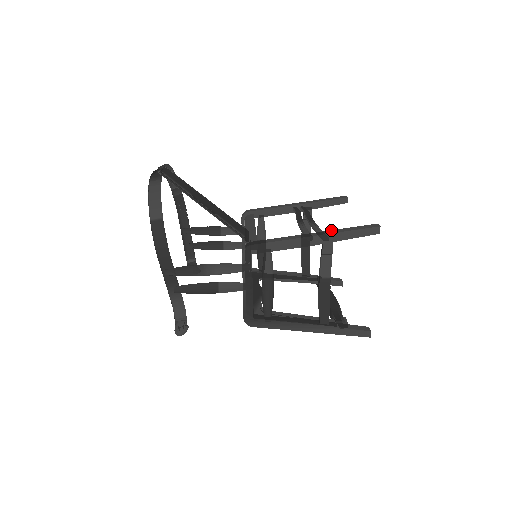
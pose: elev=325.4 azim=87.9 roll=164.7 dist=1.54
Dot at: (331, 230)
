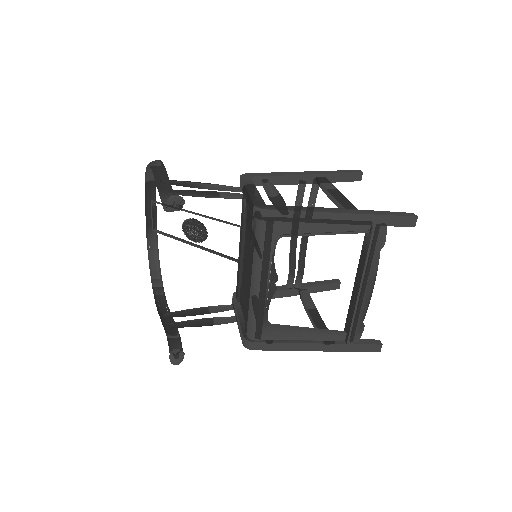
Dot at: occluded
